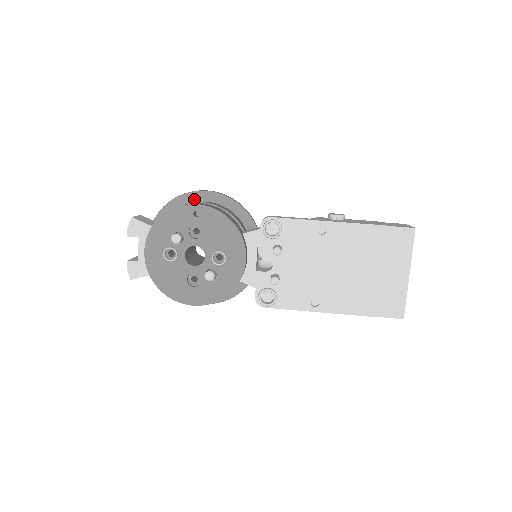
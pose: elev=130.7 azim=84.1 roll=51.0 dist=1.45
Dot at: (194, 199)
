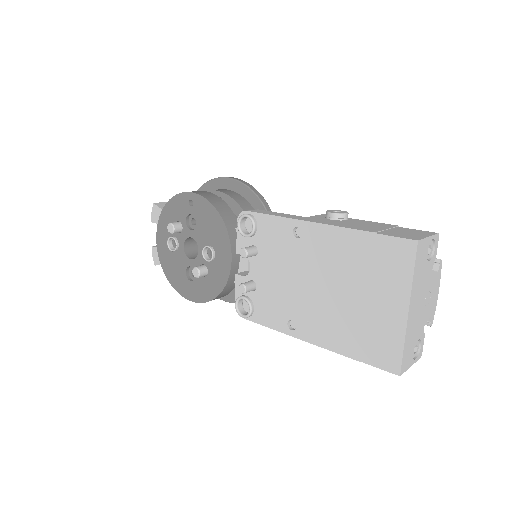
Dot at: (217, 186)
